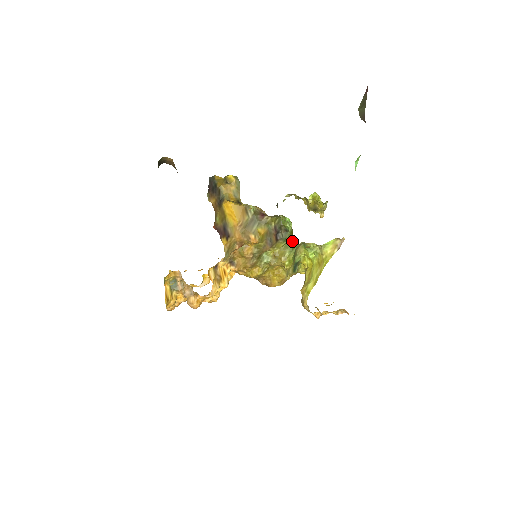
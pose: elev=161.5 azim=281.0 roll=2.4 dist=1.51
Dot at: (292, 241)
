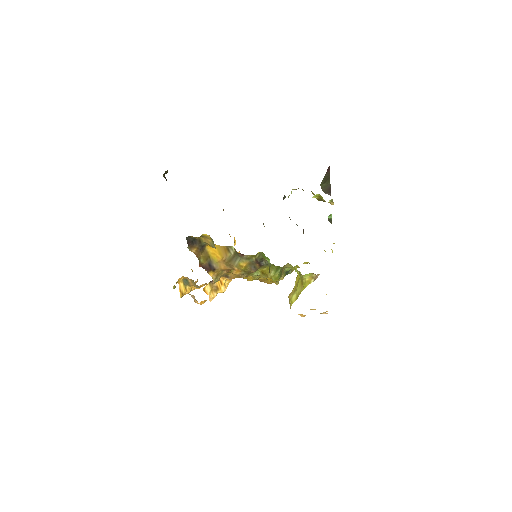
Dot at: occluded
